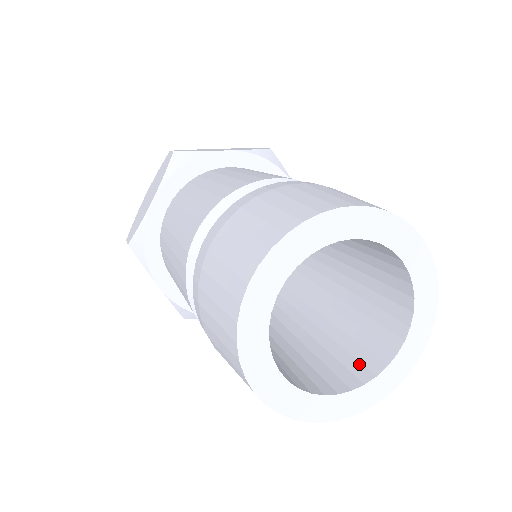
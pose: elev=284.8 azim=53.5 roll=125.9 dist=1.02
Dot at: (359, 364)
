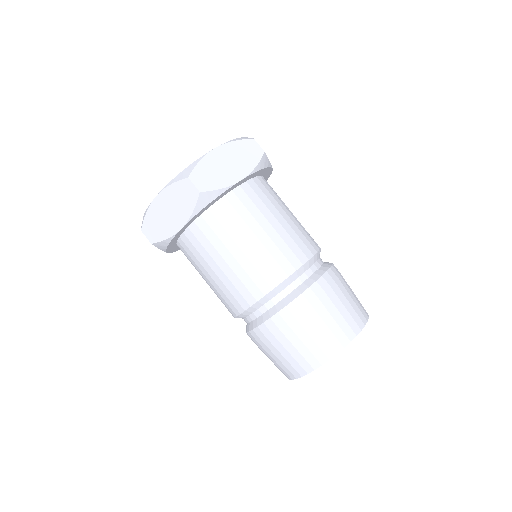
Dot at: occluded
